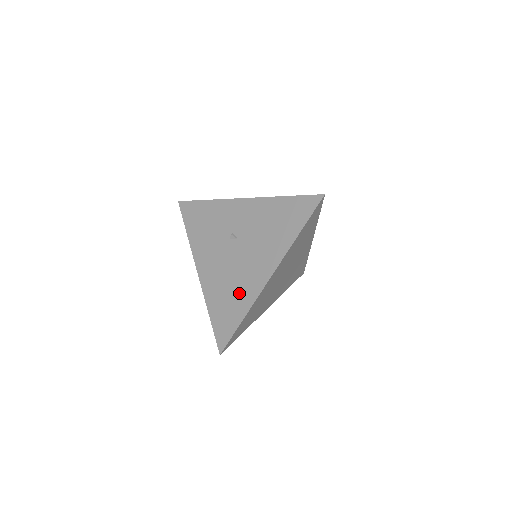
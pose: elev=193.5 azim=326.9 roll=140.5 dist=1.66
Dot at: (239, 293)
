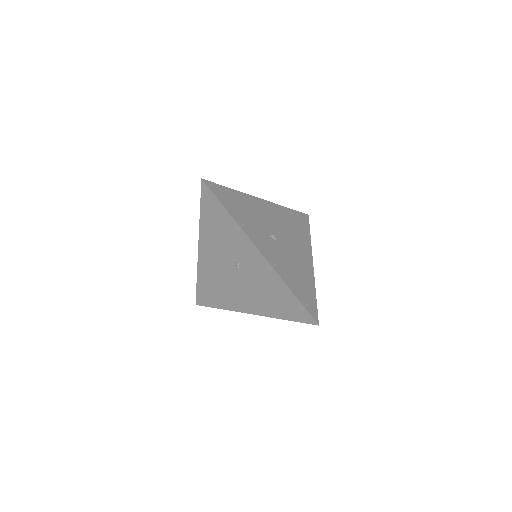
Dot at: (224, 296)
